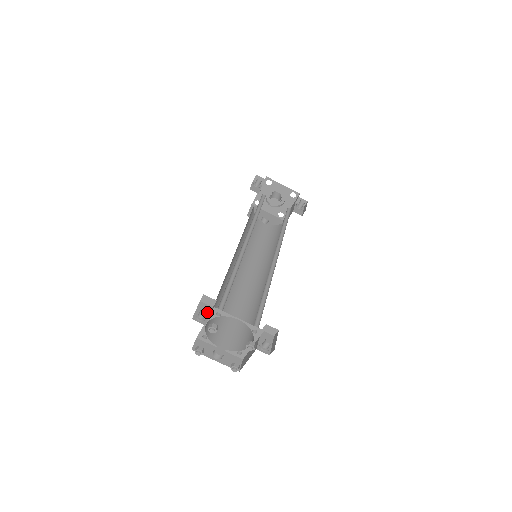
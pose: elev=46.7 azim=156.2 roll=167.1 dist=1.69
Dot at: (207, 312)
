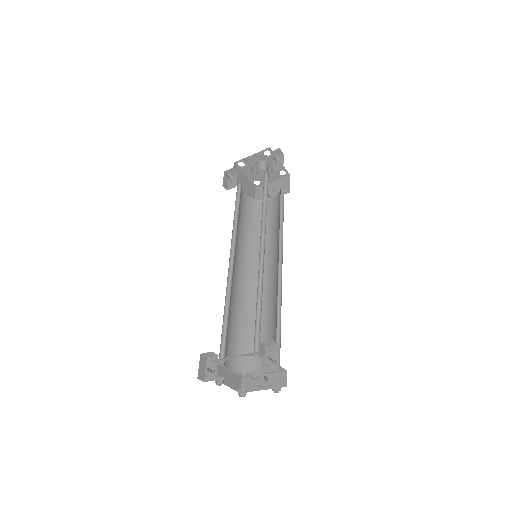
Dot at: (215, 365)
